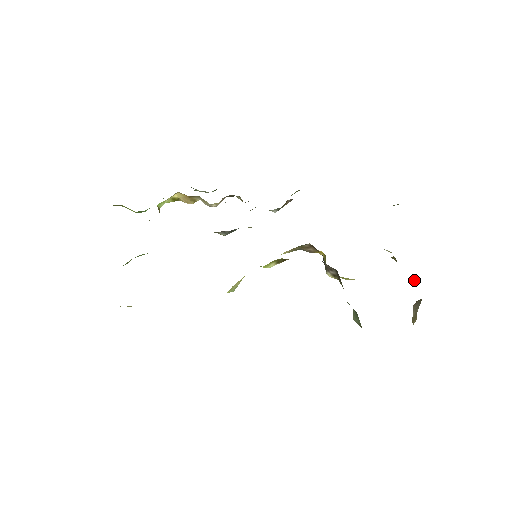
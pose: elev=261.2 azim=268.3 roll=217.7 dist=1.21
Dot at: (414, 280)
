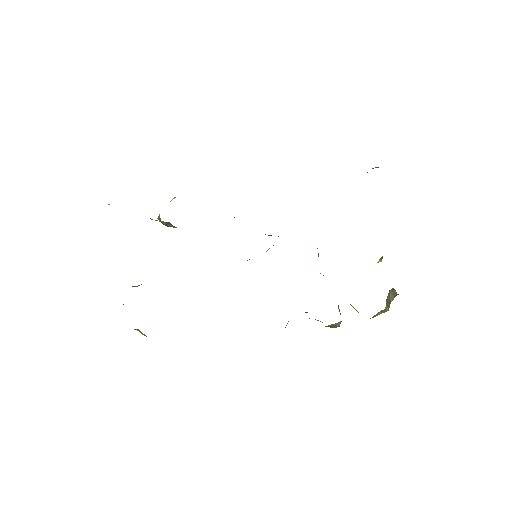
Dot at: occluded
